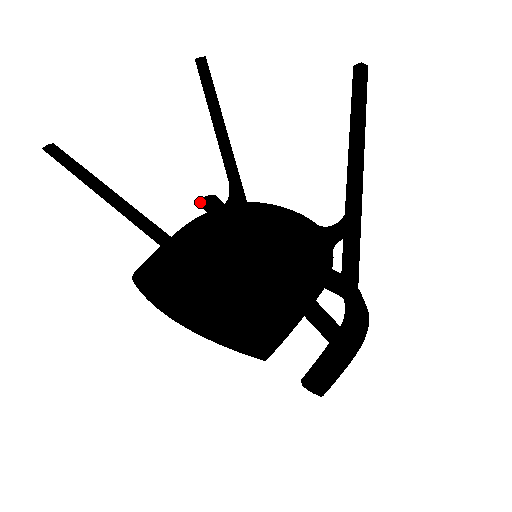
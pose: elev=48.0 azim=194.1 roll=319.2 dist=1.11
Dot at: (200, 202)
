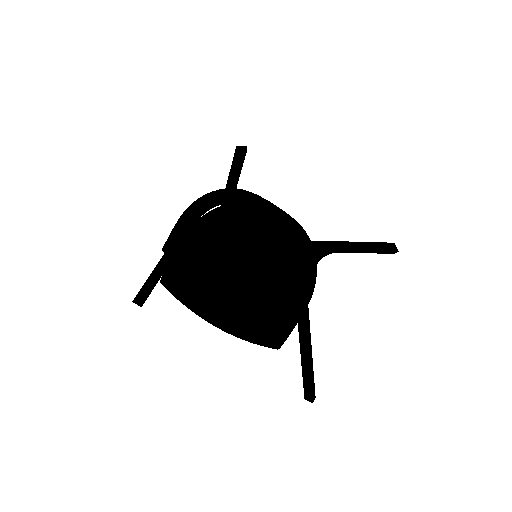
Dot at: (306, 399)
